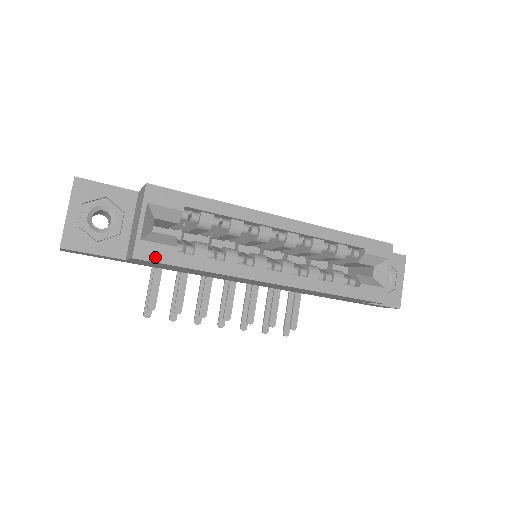
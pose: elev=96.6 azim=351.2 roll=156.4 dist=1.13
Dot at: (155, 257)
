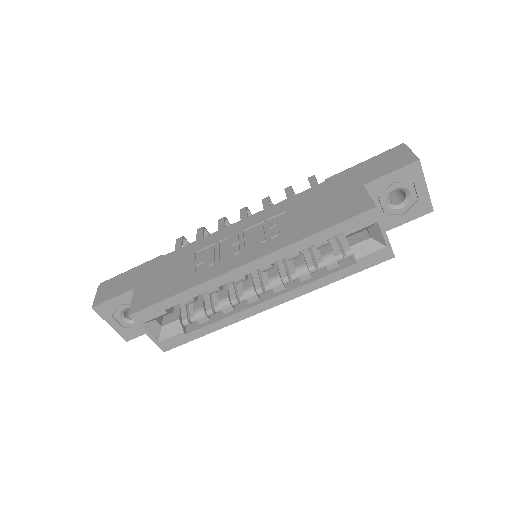
Dot at: (176, 344)
